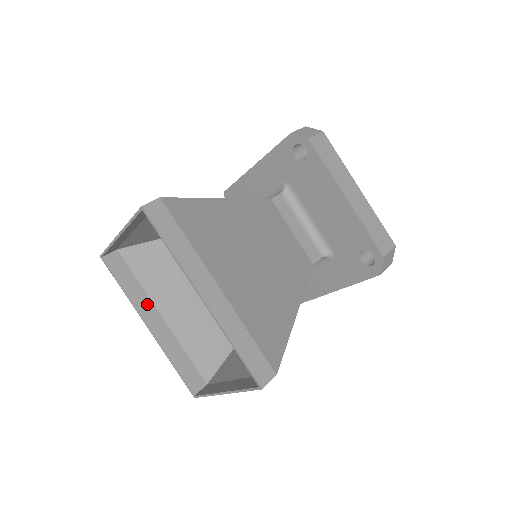
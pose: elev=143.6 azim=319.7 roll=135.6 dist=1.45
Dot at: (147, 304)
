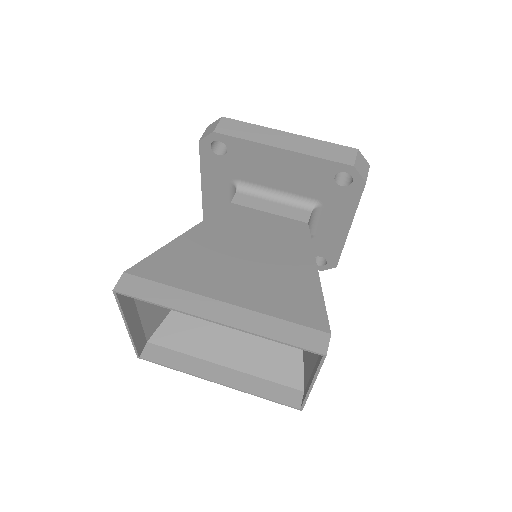
Dot at: (203, 365)
